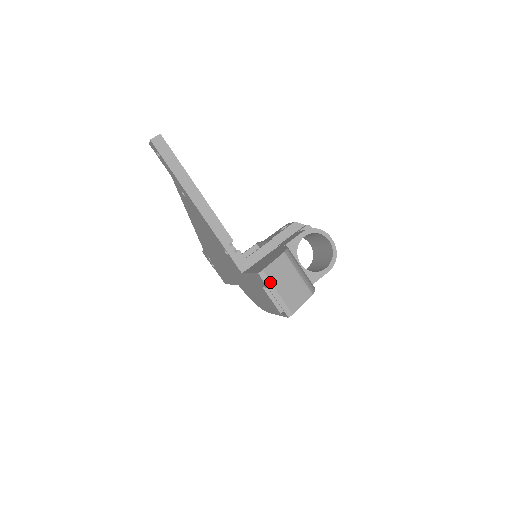
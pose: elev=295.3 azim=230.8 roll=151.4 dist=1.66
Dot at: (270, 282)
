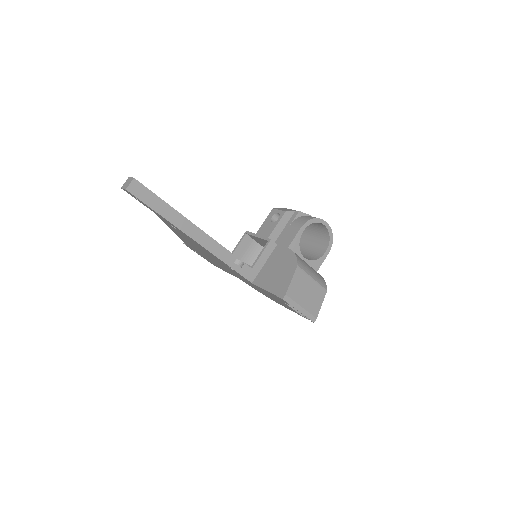
Dot at: (294, 301)
